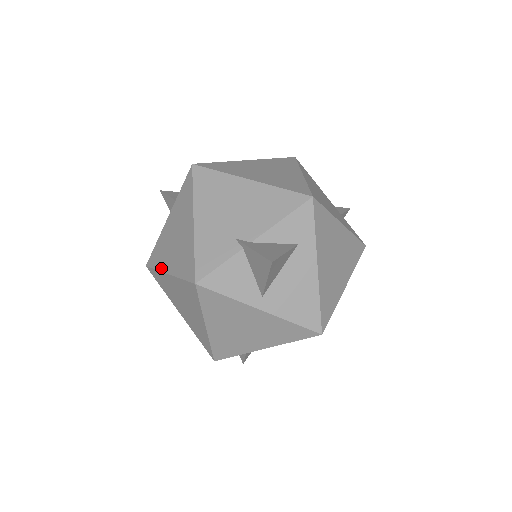
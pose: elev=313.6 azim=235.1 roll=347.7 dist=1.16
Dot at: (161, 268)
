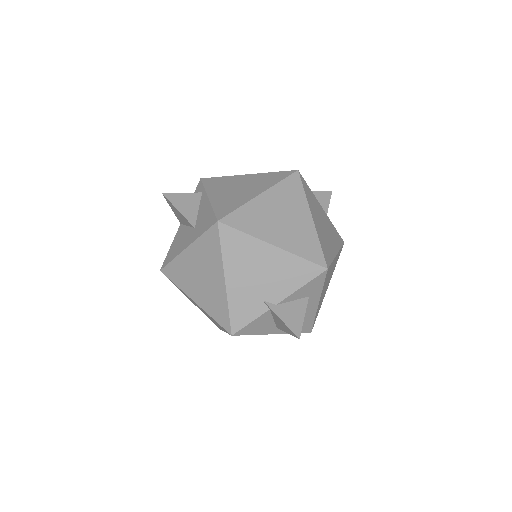
Dot at: (184, 290)
